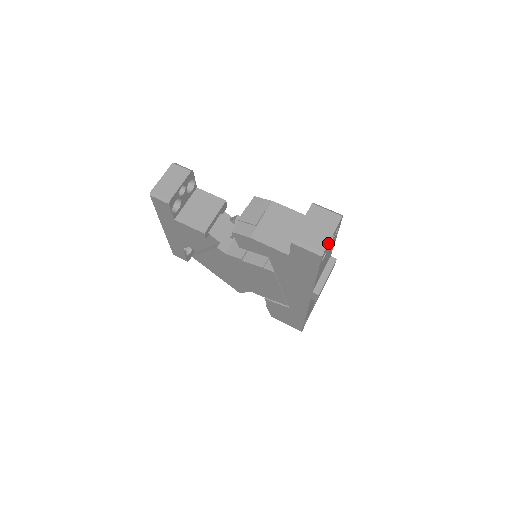
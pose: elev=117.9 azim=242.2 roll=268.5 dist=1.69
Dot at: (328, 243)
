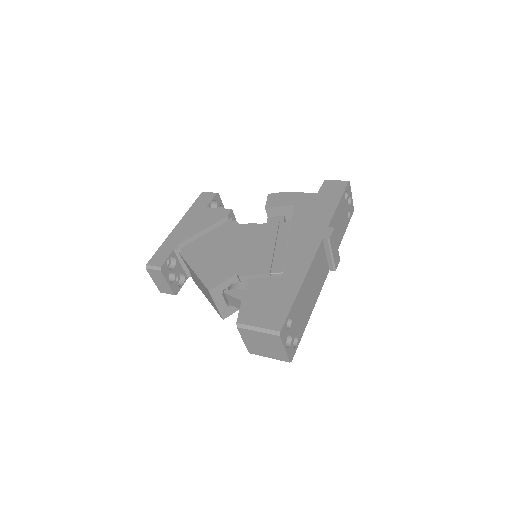
Dot at: (350, 188)
